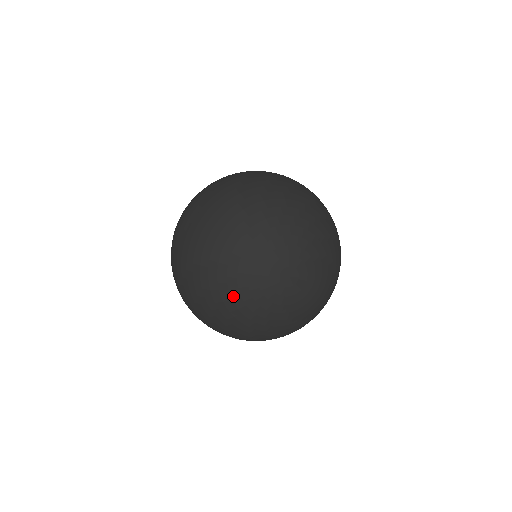
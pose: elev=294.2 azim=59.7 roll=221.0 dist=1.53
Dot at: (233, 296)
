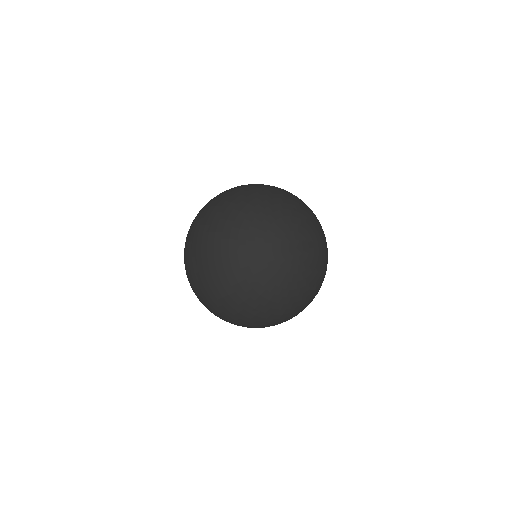
Dot at: (281, 294)
